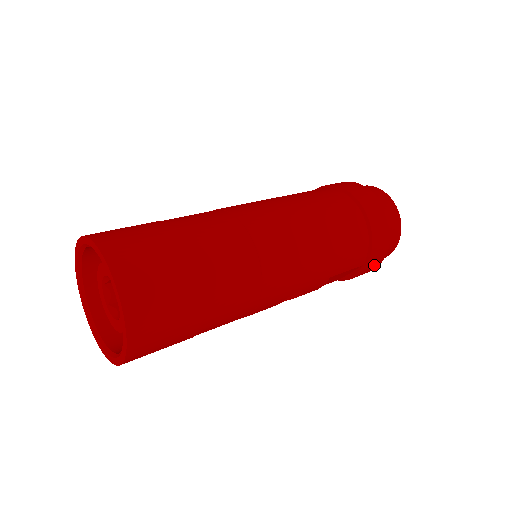
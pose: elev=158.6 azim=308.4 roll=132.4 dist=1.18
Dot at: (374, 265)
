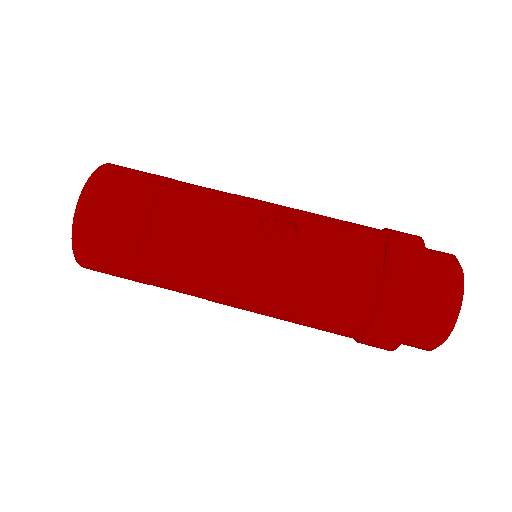
Dot at: occluded
